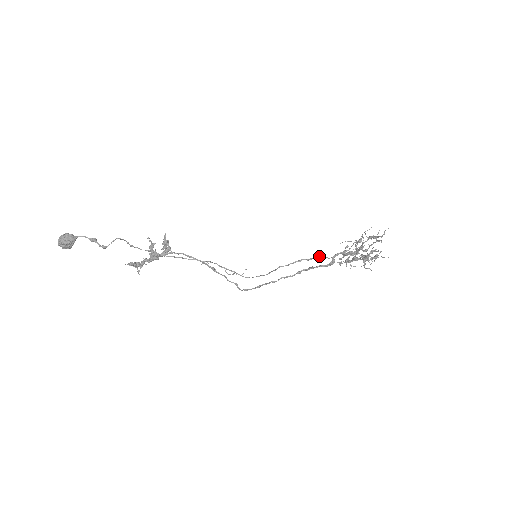
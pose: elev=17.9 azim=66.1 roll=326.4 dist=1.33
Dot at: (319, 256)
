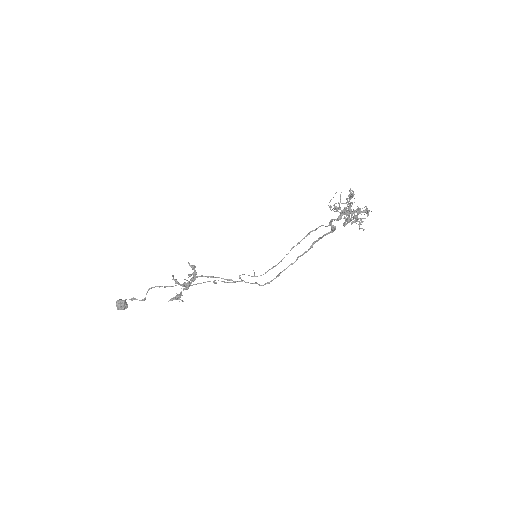
Dot at: occluded
